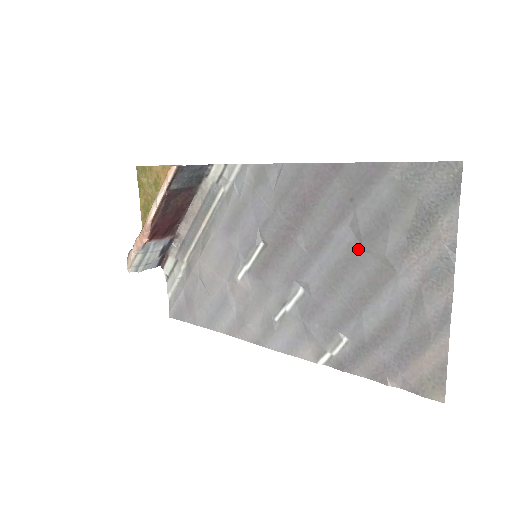
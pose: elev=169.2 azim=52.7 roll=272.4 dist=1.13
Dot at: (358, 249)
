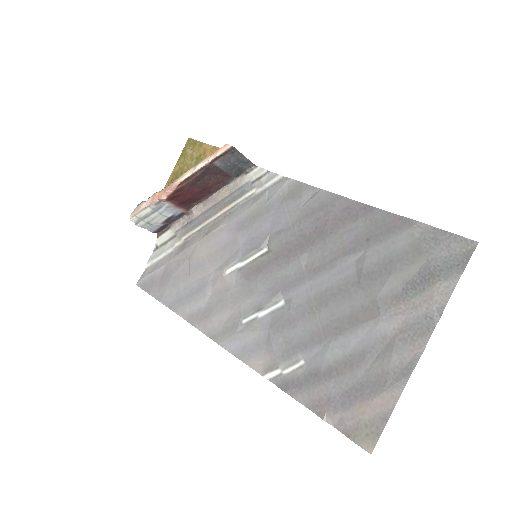
Dot at: (354, 283)
